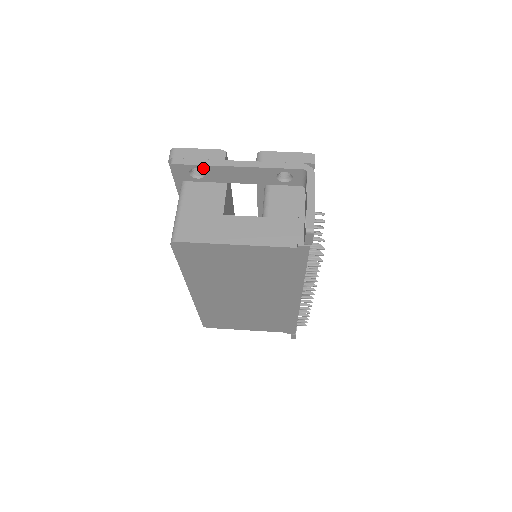
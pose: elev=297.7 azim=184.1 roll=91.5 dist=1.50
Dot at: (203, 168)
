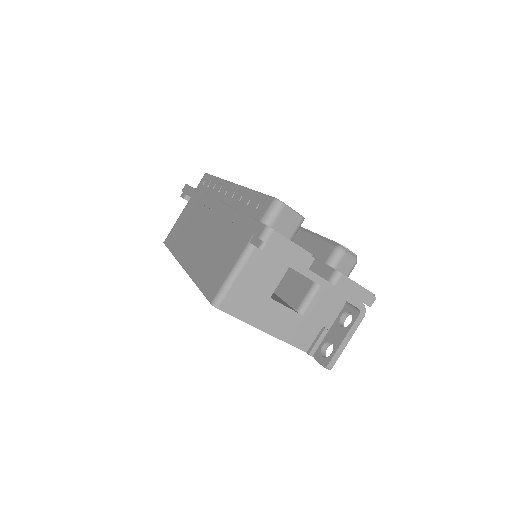
Dot at: (285, 264)
